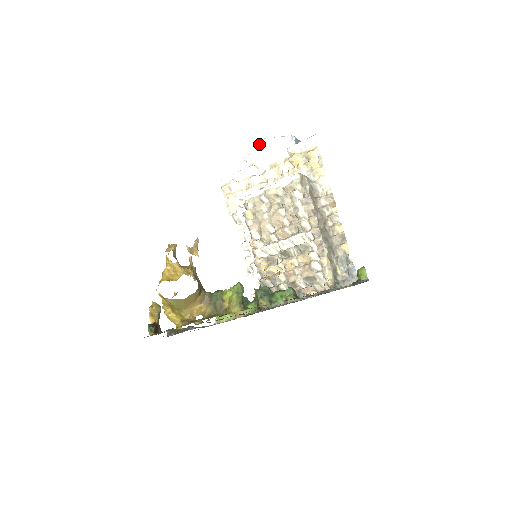
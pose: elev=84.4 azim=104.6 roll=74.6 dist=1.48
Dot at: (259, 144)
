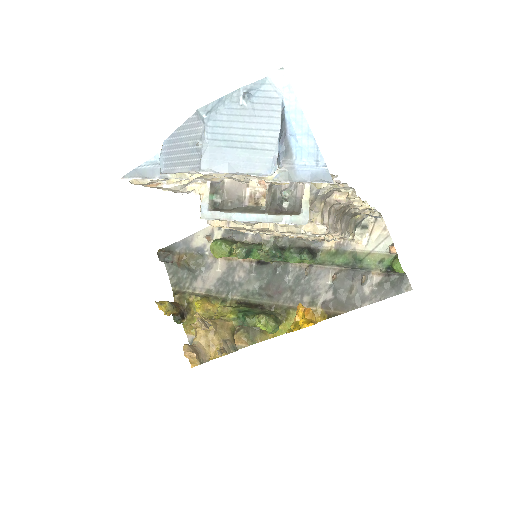
Dot at: occluded
